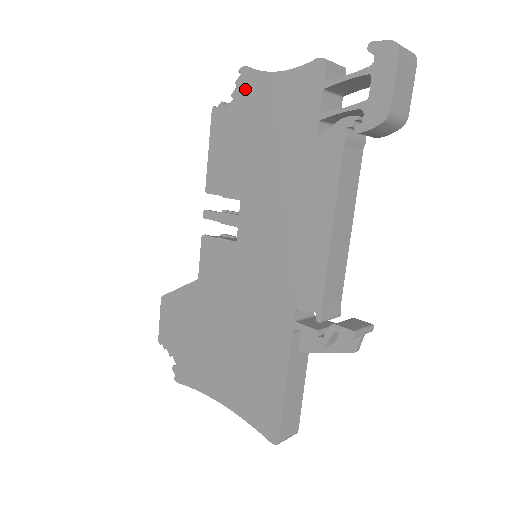
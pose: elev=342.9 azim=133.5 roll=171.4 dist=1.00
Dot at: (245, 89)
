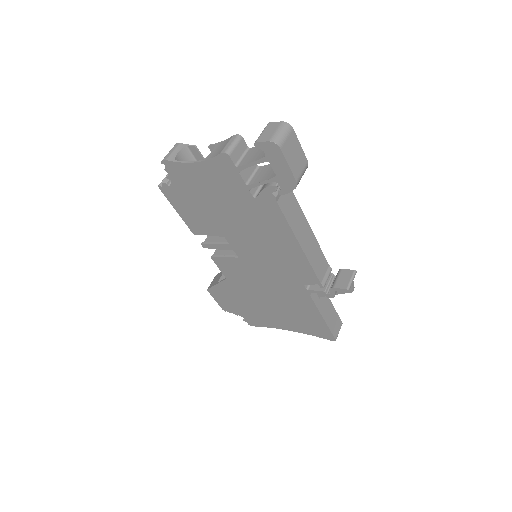
Dot at: (176, 174)
